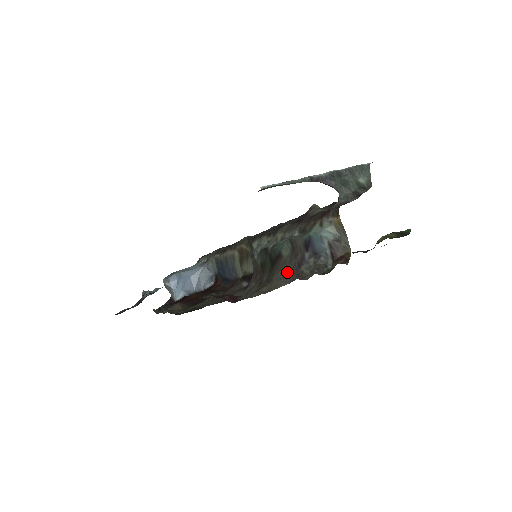
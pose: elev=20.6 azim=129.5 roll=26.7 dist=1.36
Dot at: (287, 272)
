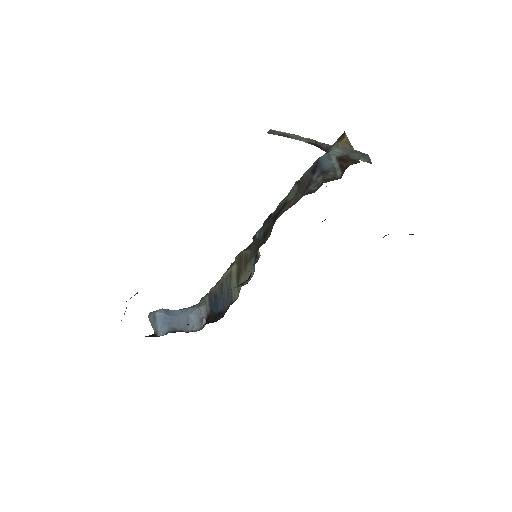
Dot at: (294, 199)
